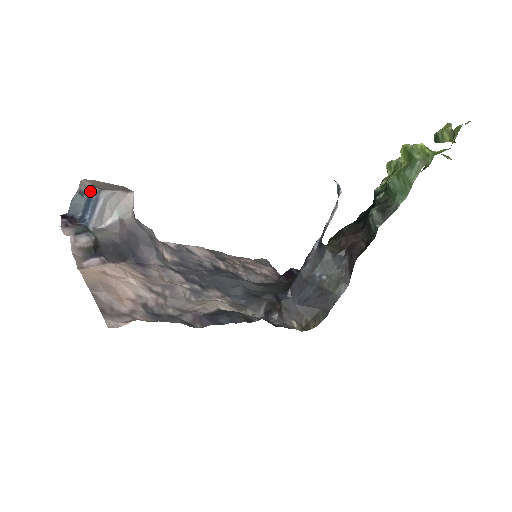
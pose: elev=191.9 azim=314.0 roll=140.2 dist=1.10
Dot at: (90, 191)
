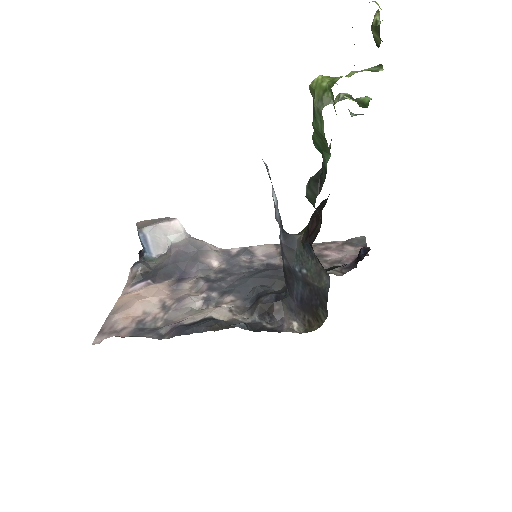
Dot at: (138, 231)
